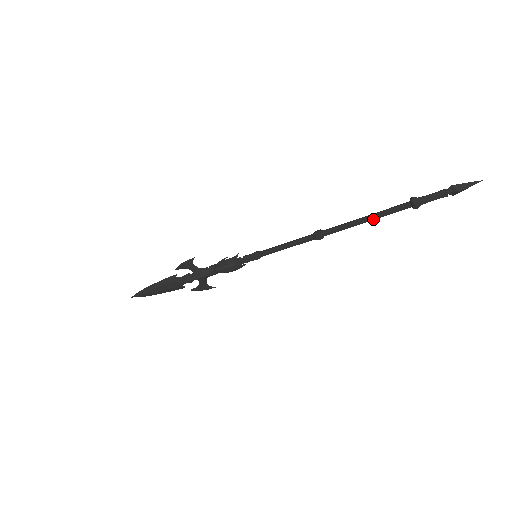
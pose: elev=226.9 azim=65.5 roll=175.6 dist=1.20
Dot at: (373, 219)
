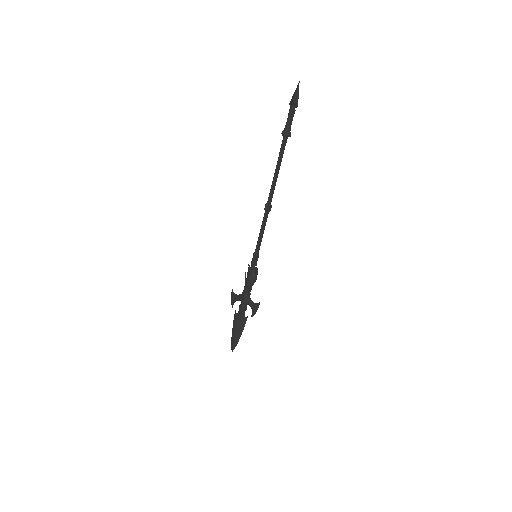
Dot at: (278, 166)
